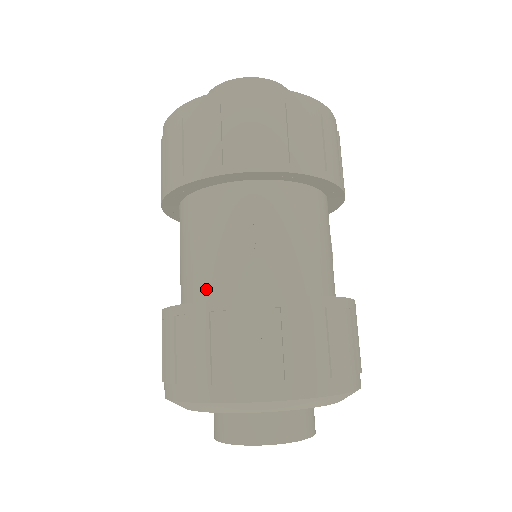
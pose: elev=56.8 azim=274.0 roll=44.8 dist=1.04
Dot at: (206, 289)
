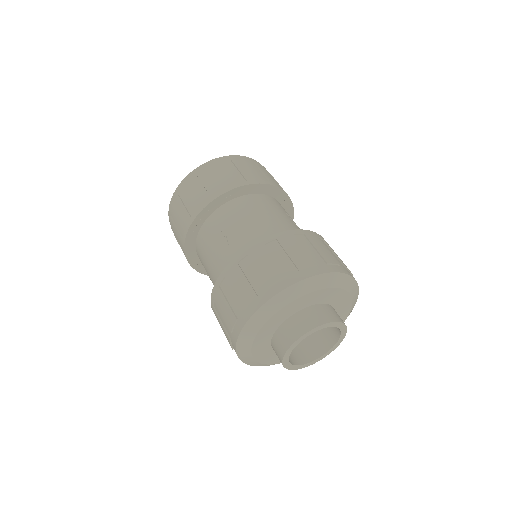
Dot at: occluded
